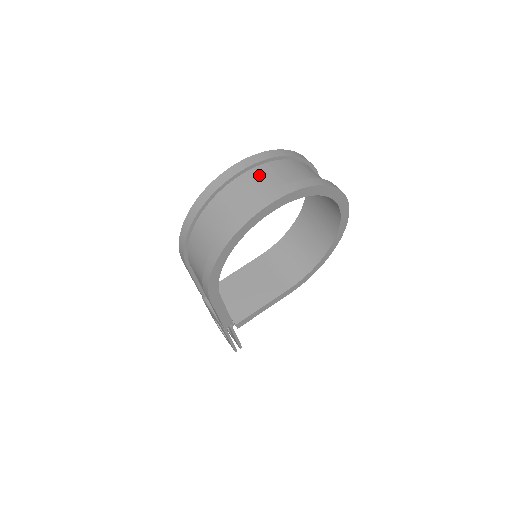
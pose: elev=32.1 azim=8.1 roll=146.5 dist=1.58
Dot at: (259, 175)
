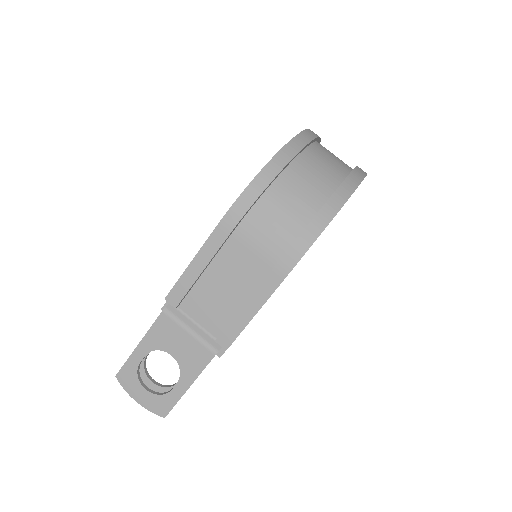
Dot at: occluded
